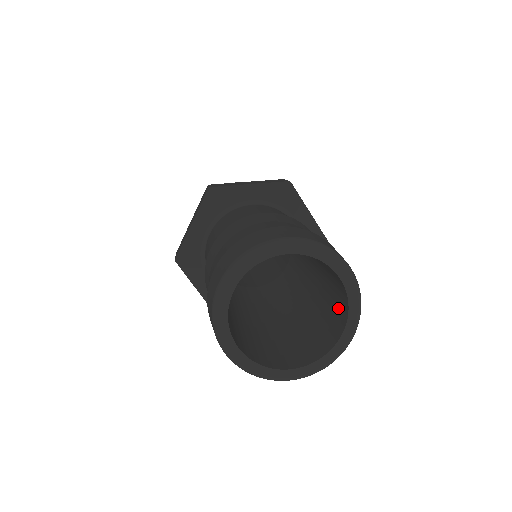
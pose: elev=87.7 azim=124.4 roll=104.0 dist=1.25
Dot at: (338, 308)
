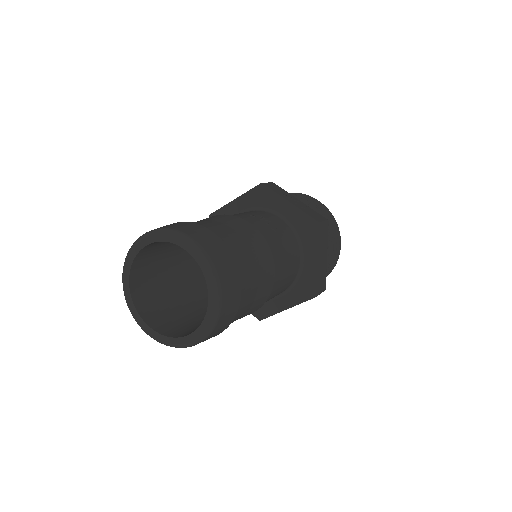
Dot at: occluded
